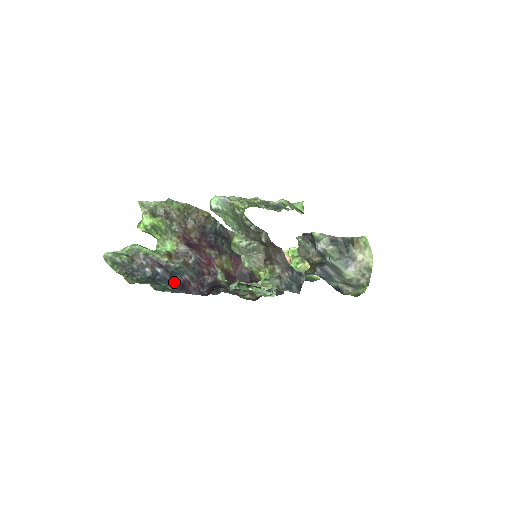
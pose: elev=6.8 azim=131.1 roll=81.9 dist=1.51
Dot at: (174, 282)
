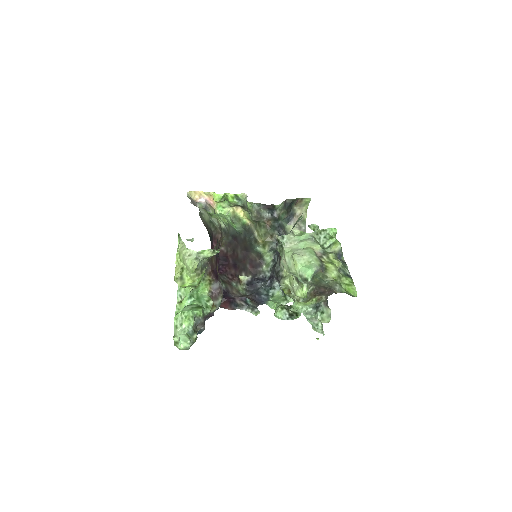
Dot at: occluded
